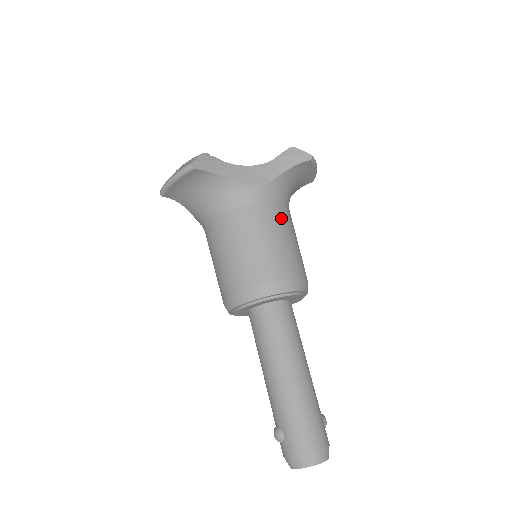
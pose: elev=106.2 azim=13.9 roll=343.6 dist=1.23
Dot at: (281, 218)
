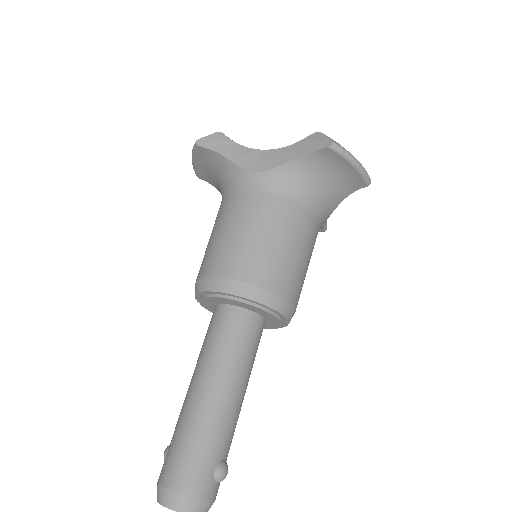
Dot at: (272, 212)
